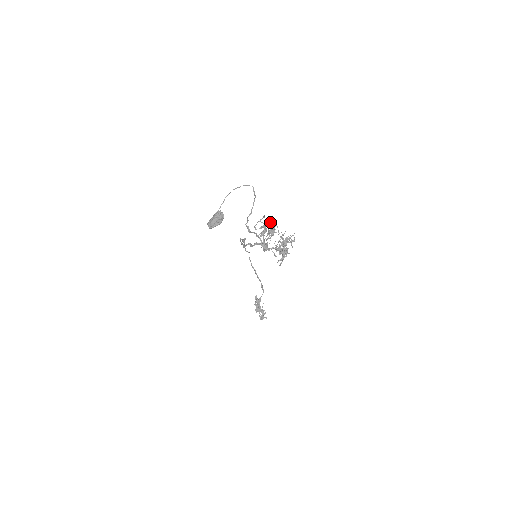
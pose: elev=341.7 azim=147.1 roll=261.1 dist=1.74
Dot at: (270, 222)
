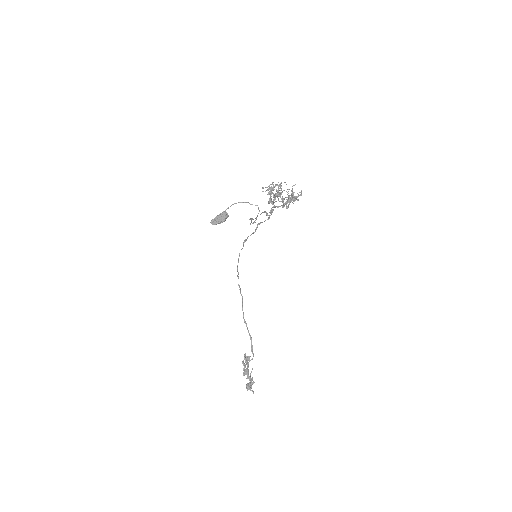
Dot at: (278, 182)
